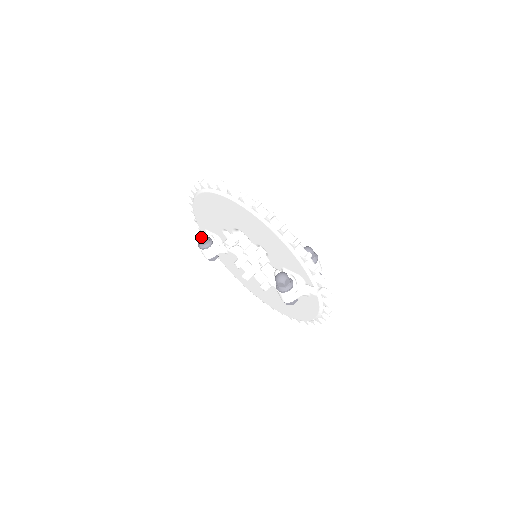
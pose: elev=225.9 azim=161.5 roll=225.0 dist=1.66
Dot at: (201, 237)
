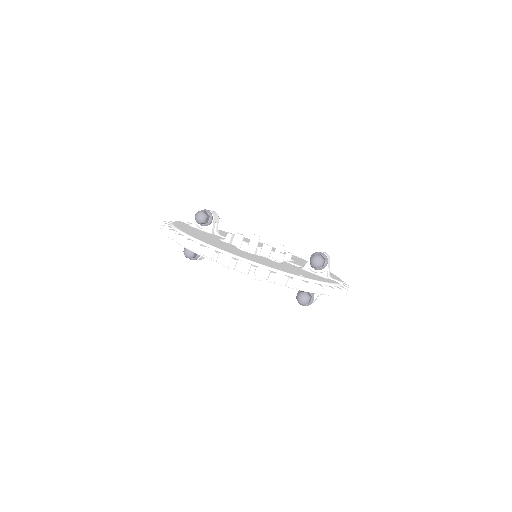
Dot at: (190, 255)
